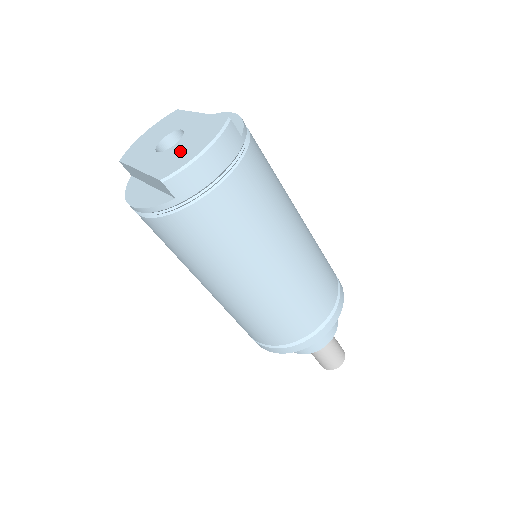
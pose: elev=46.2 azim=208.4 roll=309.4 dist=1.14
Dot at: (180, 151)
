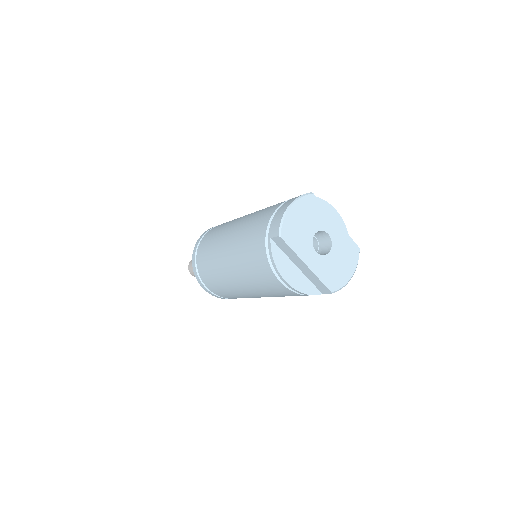
Dot at: (336, 266)
